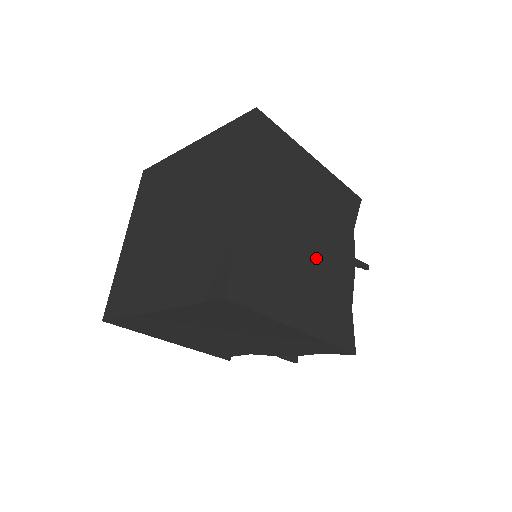
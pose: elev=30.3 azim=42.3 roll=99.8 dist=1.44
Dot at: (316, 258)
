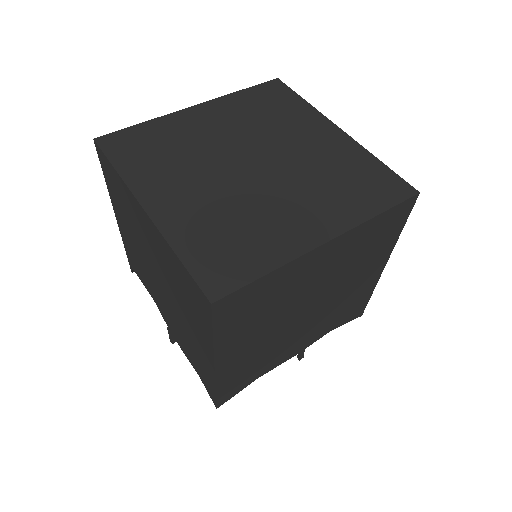
Dot at: (291, 328)
